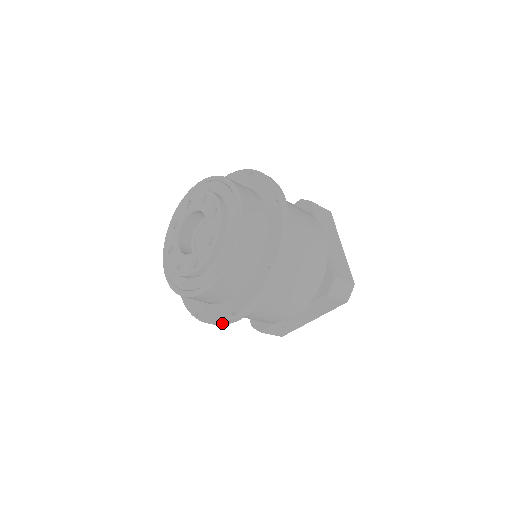
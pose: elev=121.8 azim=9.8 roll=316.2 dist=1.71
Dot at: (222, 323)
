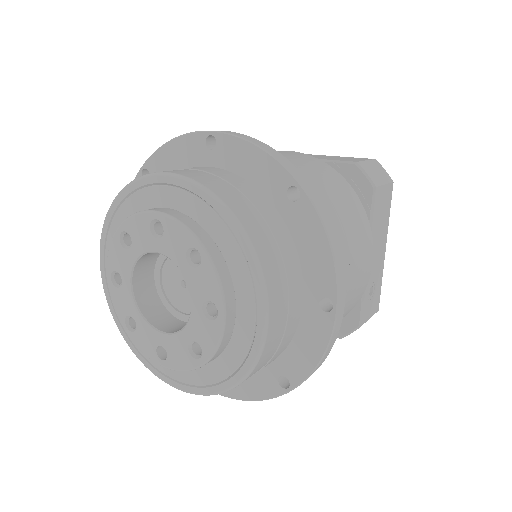
Dot at: (330, 344)
